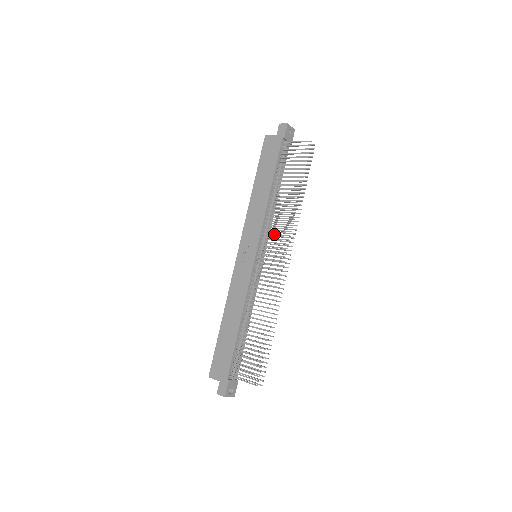
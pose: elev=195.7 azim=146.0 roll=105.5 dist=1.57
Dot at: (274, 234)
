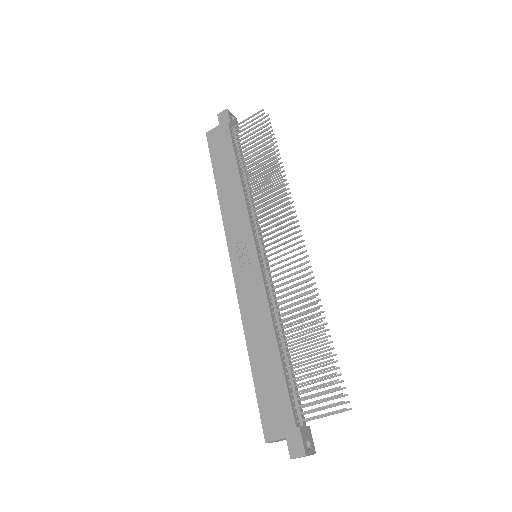
Dot at: (268, 217)
